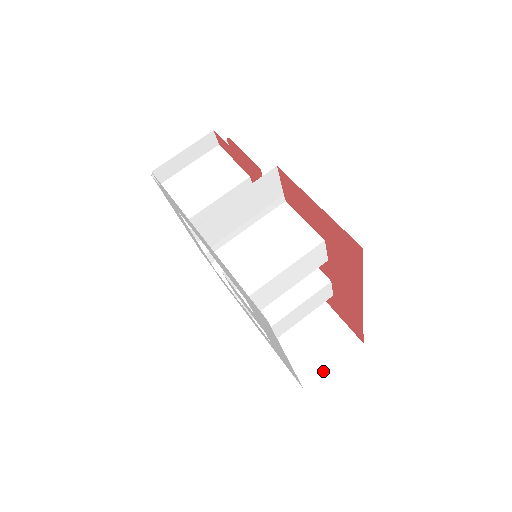
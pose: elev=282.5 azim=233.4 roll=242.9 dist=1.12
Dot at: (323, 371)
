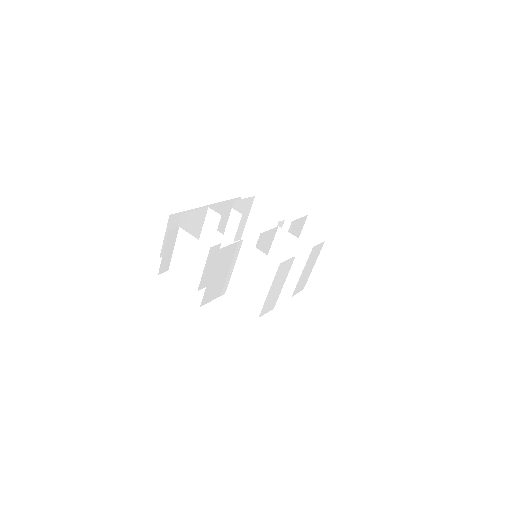
Dot at: (351, 279)
